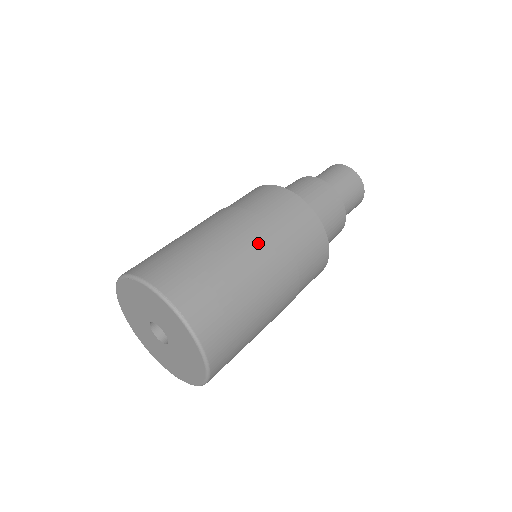
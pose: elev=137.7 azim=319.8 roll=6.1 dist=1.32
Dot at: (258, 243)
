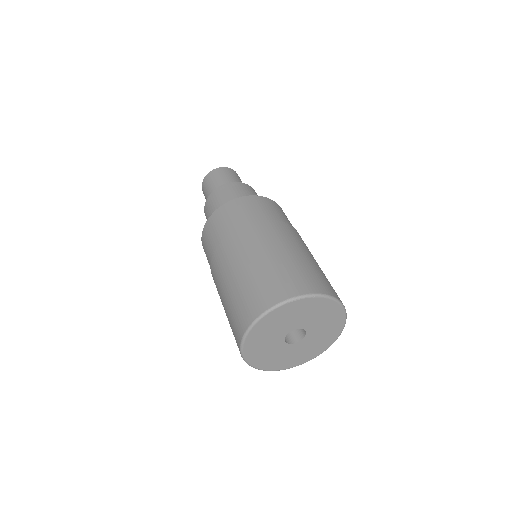
Dot at: occluded
